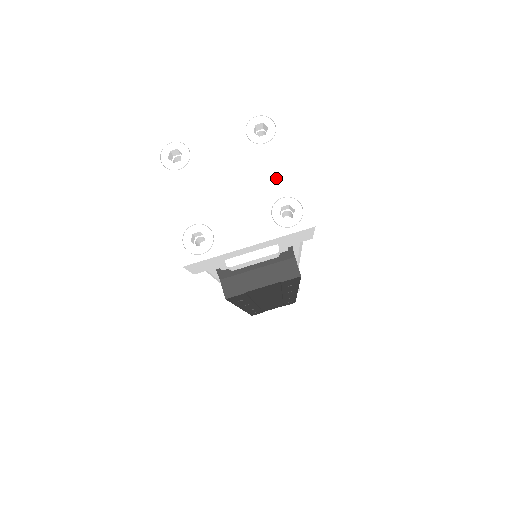
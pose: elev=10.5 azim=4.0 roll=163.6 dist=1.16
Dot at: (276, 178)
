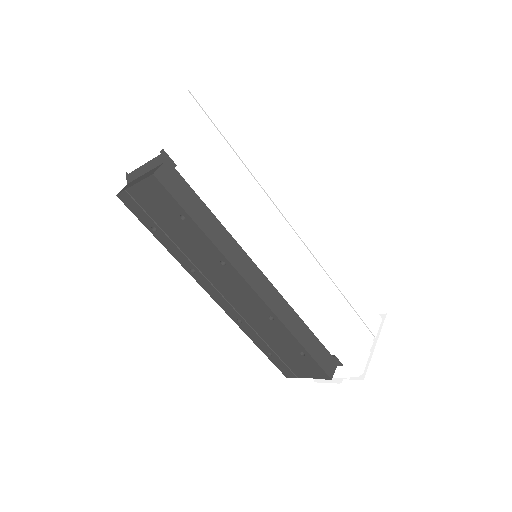
Dot at: occluded
